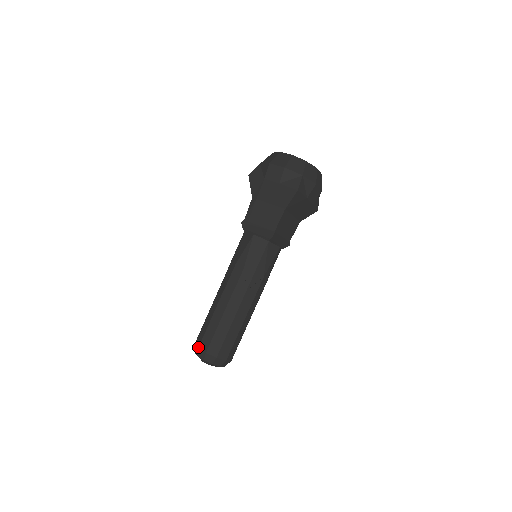
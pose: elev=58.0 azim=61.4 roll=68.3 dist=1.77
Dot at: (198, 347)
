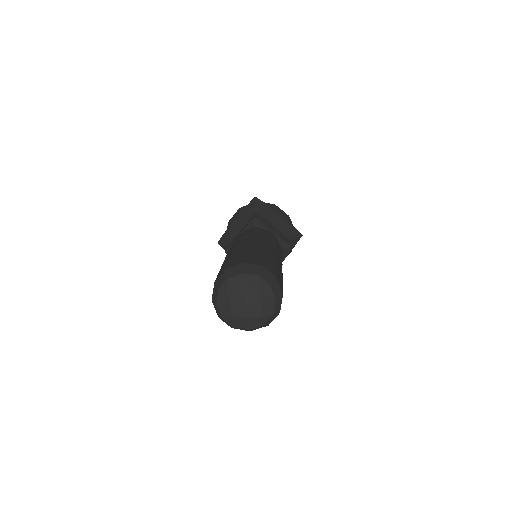
Dot at: (262, 264)
